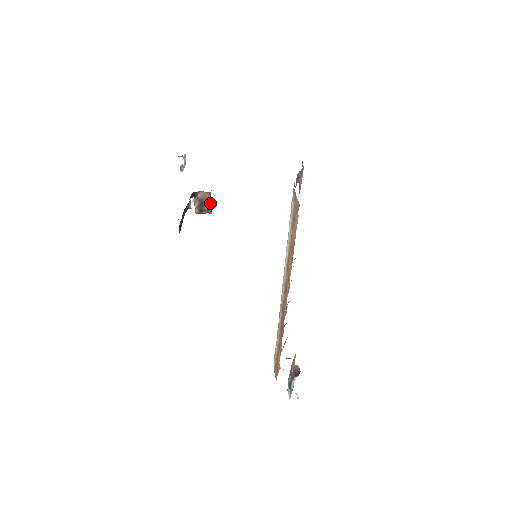
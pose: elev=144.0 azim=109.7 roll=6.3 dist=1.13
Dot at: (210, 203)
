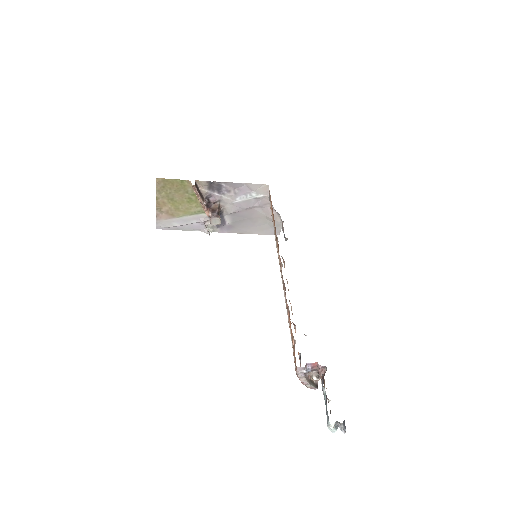
Dot at: occluded
